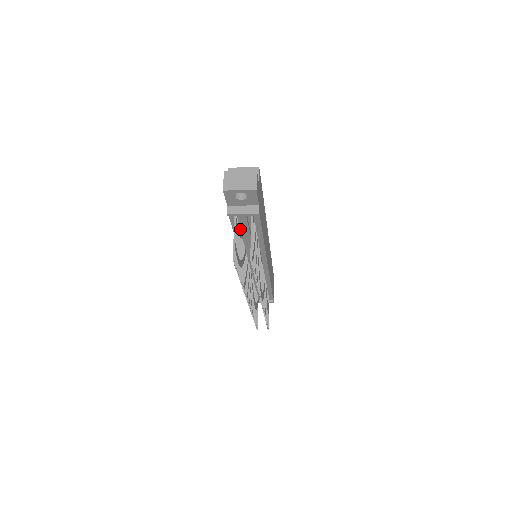
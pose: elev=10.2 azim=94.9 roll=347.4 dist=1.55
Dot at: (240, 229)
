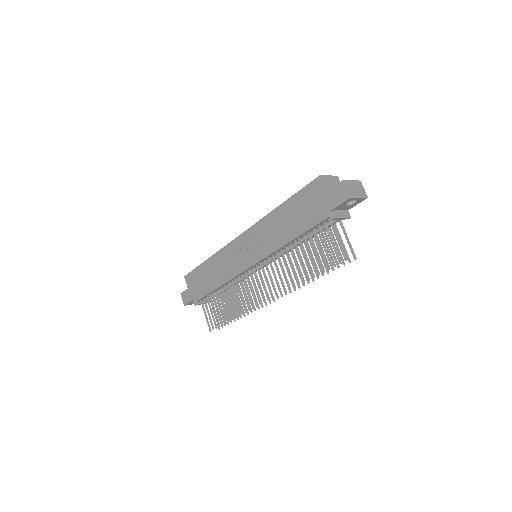
Dot at: (310, 231)
